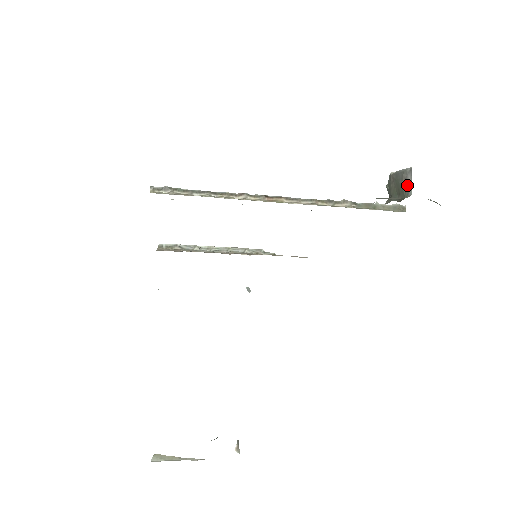
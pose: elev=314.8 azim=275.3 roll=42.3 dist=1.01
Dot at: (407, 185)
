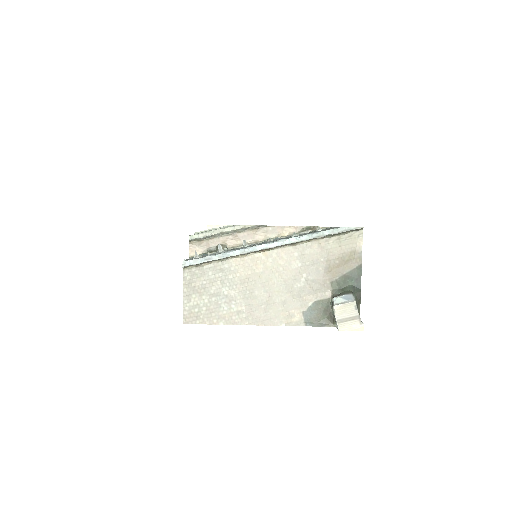
Dot at: (336, 325)
